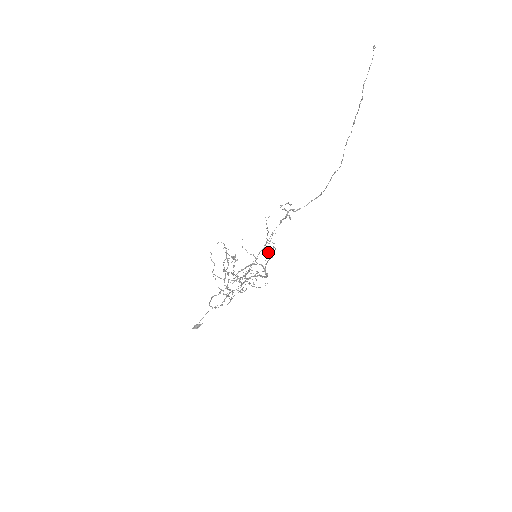
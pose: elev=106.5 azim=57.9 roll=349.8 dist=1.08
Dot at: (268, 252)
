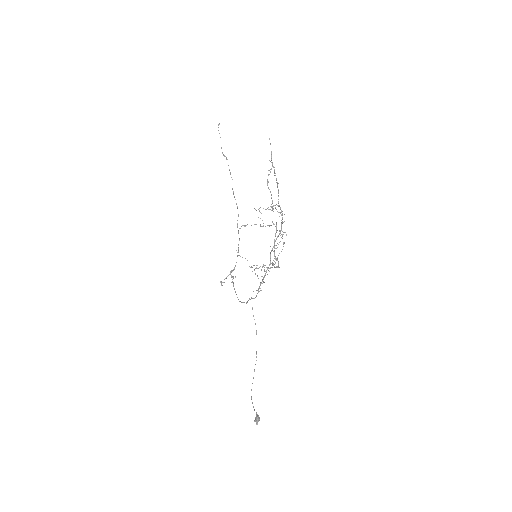
Dot at: (277, 182)
